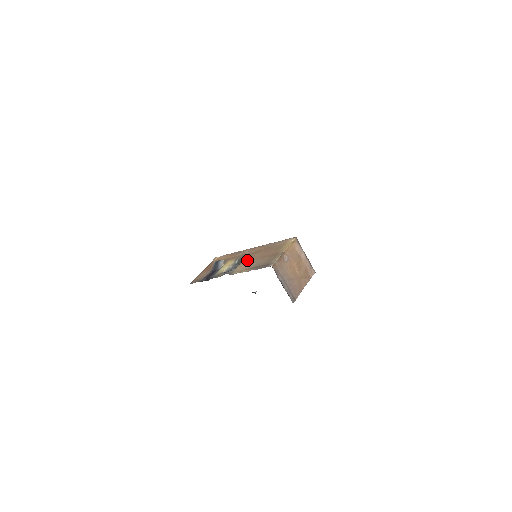
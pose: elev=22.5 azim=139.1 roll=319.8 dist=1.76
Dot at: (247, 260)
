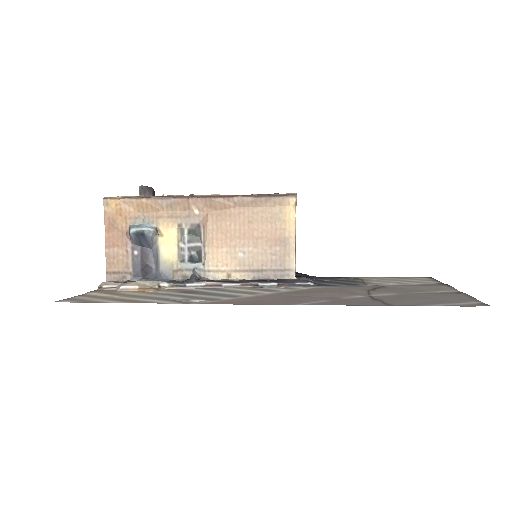
Dot at: (218, 239)
